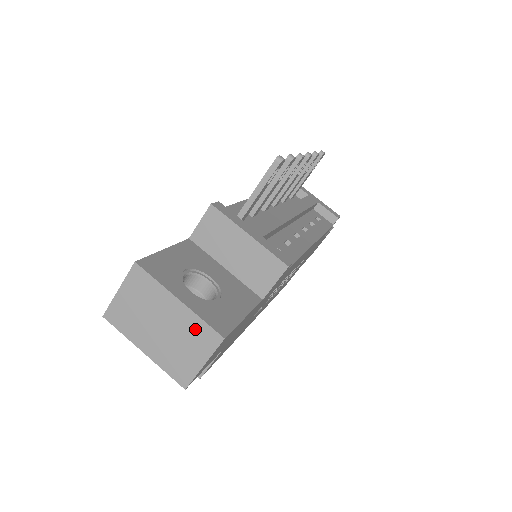
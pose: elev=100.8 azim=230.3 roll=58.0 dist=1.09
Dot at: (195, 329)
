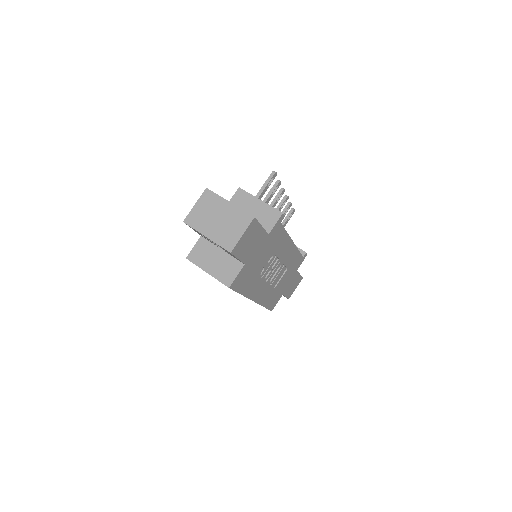
Dot at: (238, 216)
